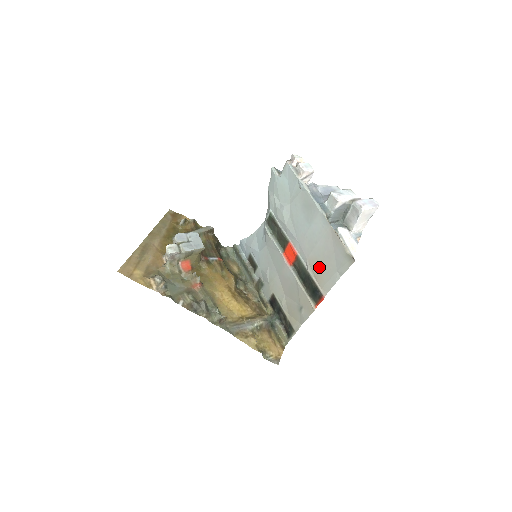
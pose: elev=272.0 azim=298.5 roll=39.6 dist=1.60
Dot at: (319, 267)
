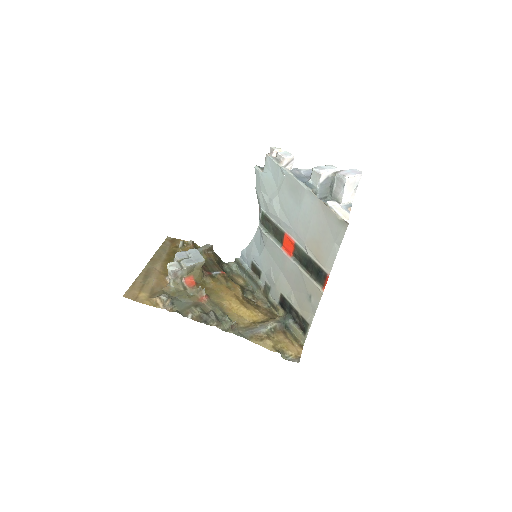
Dot at: (317, 246)
